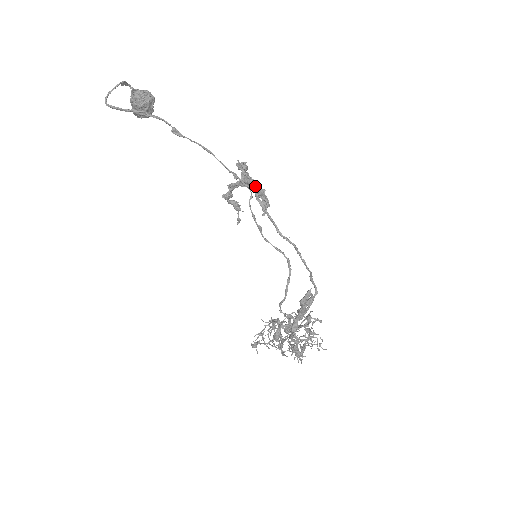
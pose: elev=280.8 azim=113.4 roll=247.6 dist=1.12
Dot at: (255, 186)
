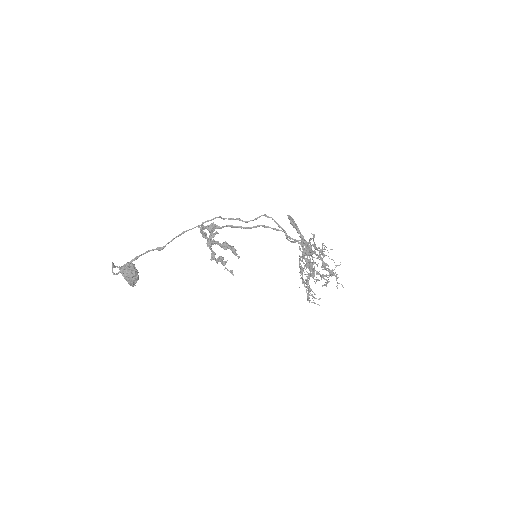
Dot at: (219, 244)
